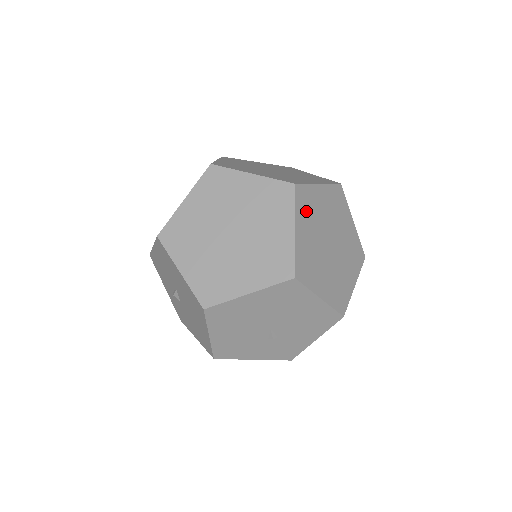
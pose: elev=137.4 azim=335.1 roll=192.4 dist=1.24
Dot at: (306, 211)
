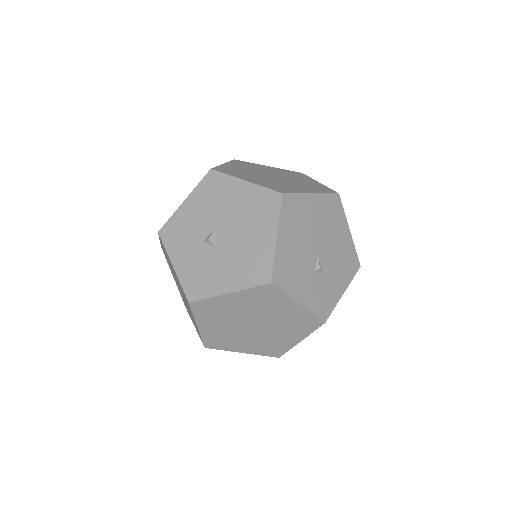
Dot at: occluded
